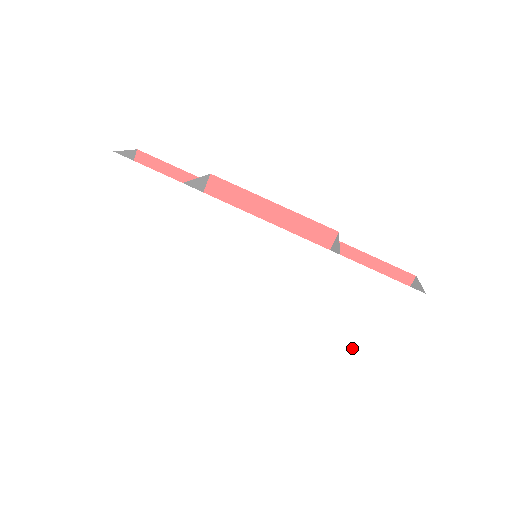
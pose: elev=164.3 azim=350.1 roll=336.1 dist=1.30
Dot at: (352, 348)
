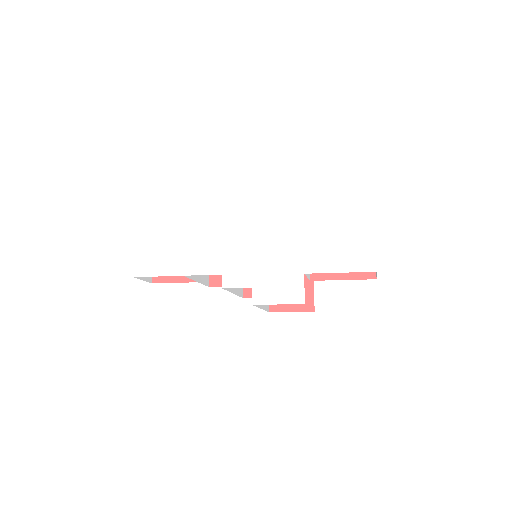
Dot at: (347, 270)
